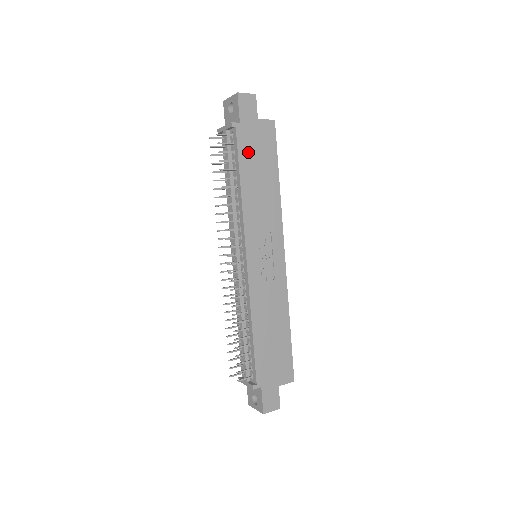
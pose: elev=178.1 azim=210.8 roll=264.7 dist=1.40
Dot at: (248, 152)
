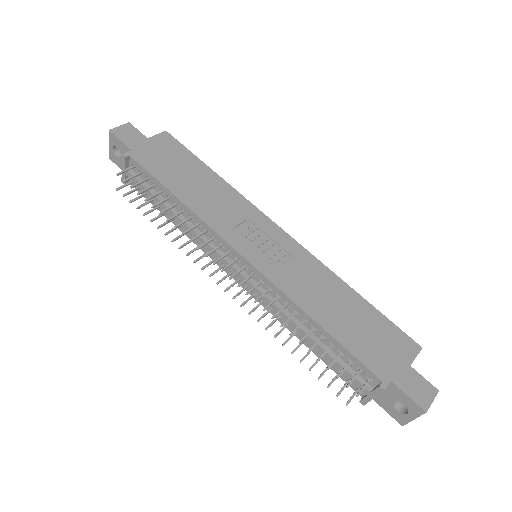
Dot at: (161, 168)
